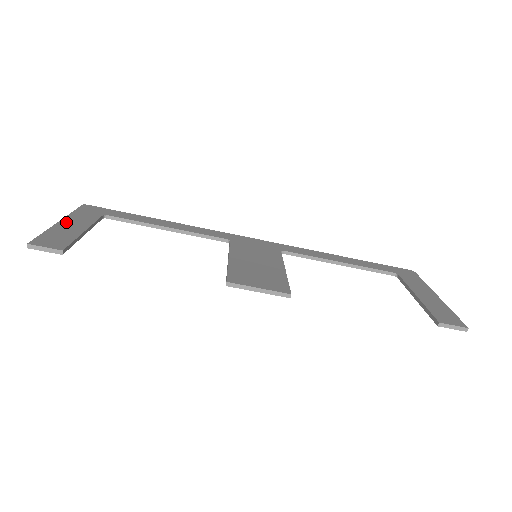
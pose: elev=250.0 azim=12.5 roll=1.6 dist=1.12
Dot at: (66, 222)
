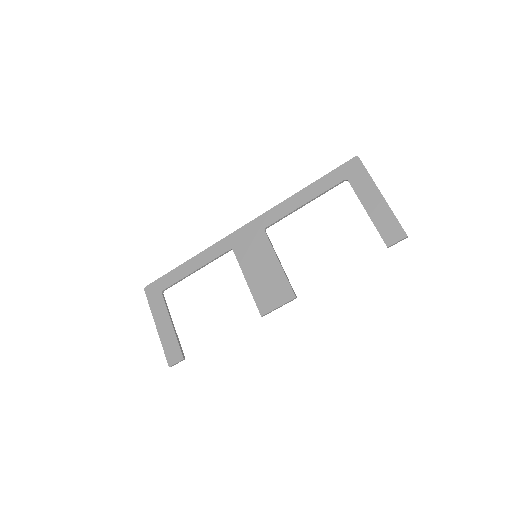
Dot at: (159, 325)
